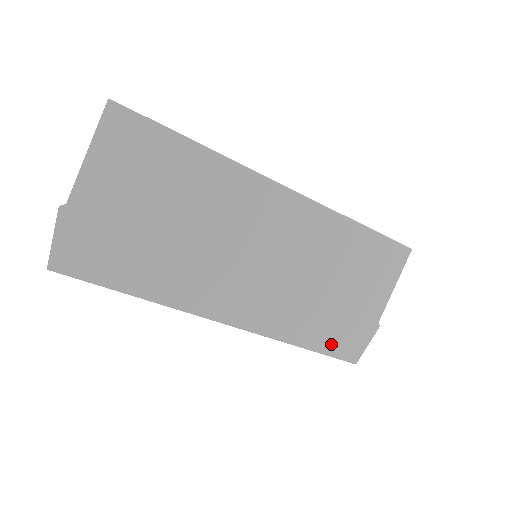
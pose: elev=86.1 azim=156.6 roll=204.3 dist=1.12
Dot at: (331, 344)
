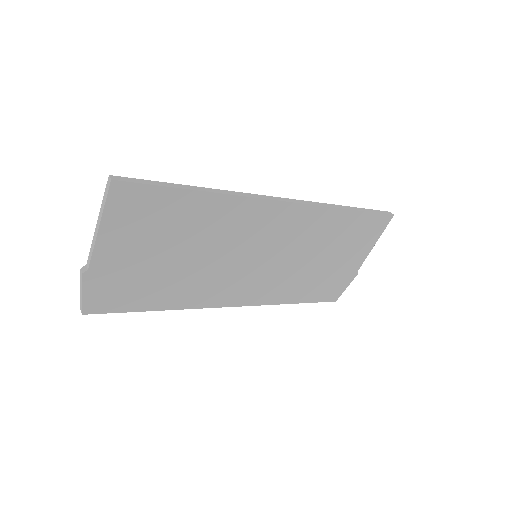
Dot at: (317, 295)
